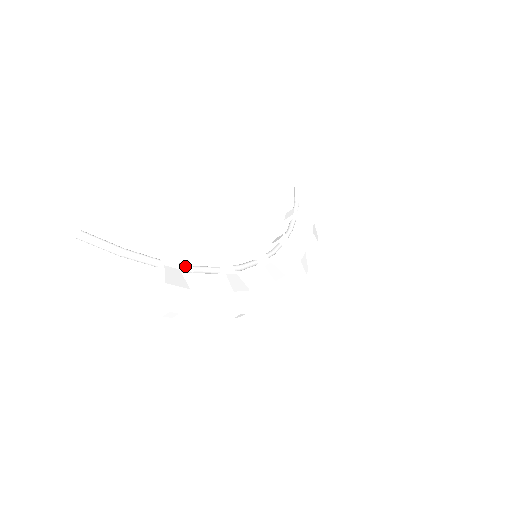
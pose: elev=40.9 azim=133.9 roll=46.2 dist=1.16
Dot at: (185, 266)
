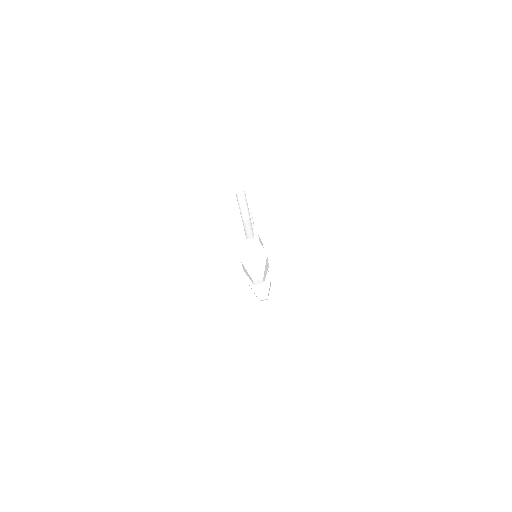
Dot at: occluded
